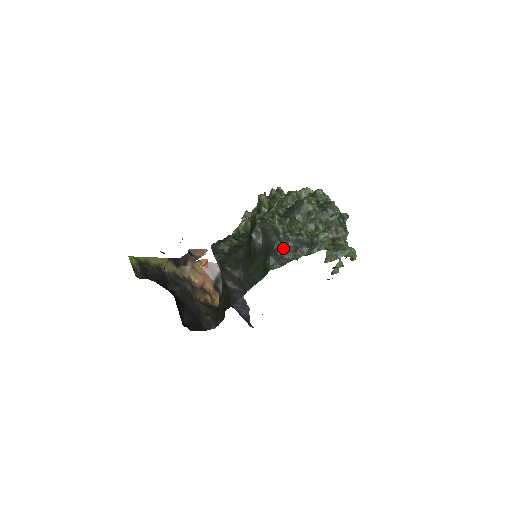
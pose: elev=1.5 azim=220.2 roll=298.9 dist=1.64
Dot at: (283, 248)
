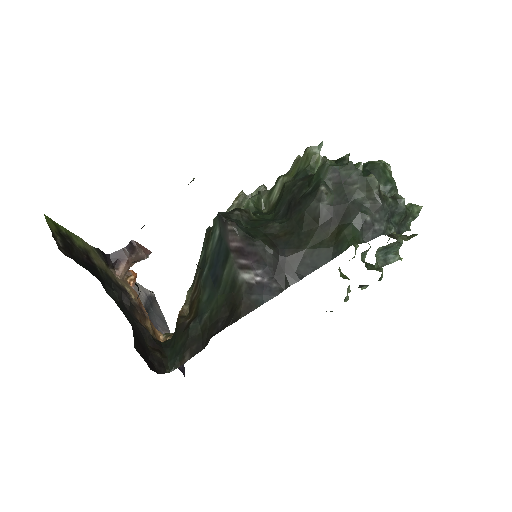
Dot at: (375, 211)
